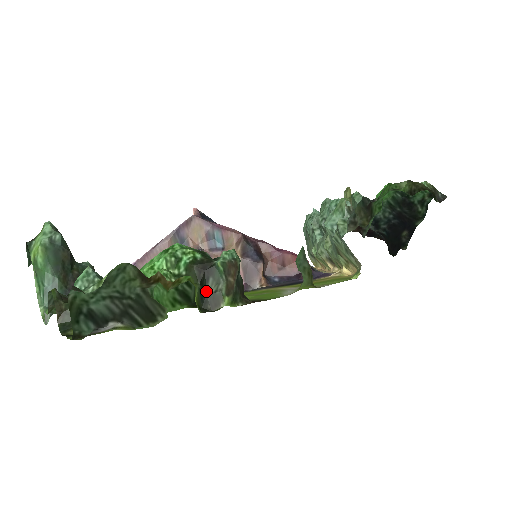
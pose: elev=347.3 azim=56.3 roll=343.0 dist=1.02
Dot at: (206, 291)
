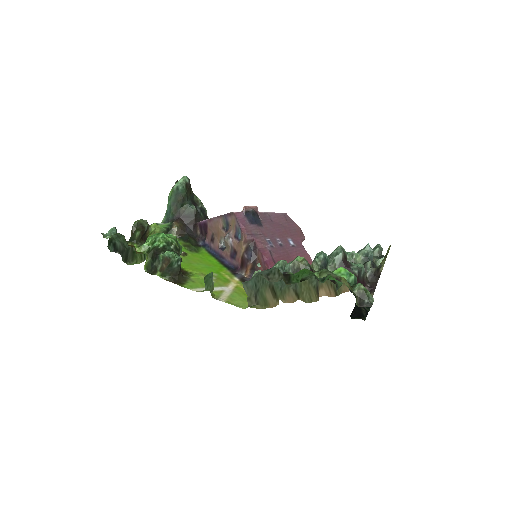
Dot at: (155, 263)
